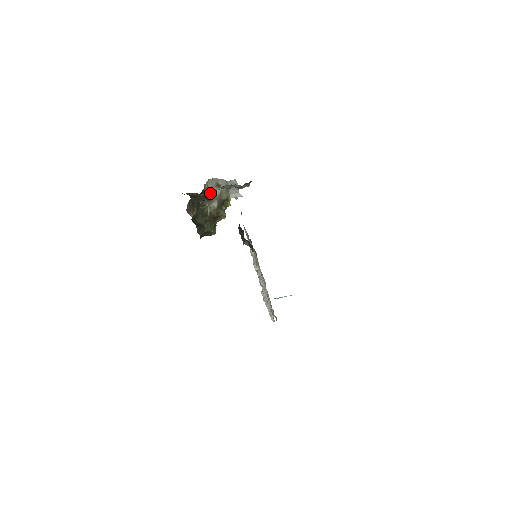
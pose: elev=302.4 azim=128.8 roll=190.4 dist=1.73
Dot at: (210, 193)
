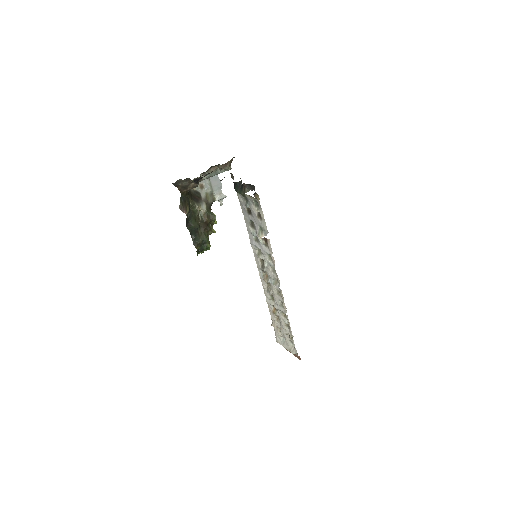
Dot at: occluded
